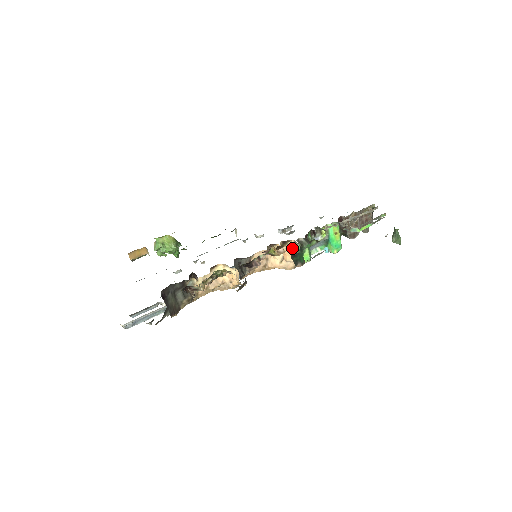
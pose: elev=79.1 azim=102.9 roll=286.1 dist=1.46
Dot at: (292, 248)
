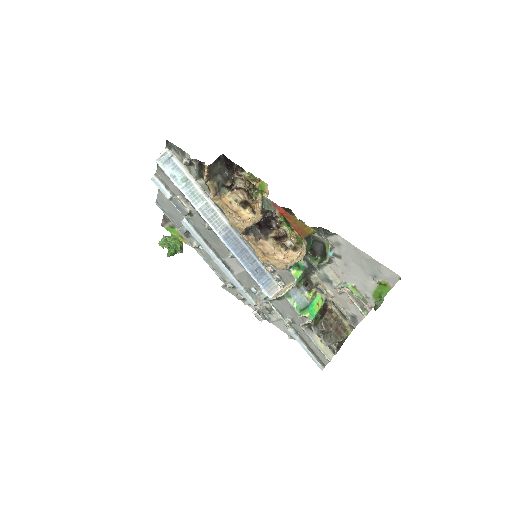
Dot at: (297, 254)
